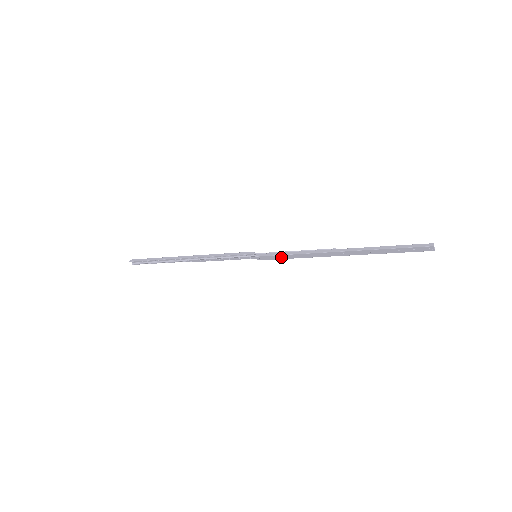
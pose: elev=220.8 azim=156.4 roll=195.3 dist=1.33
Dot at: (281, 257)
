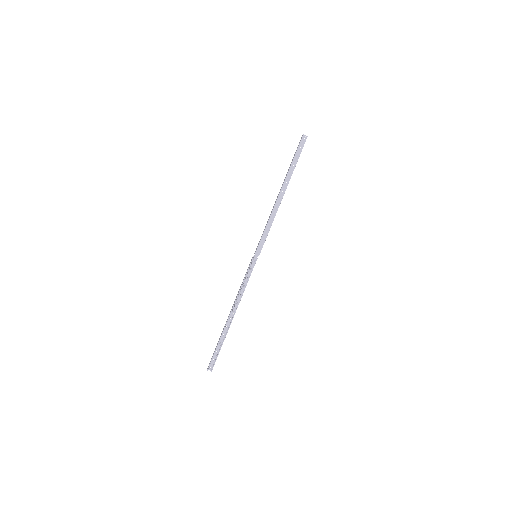
Dot at: (265, 236)
